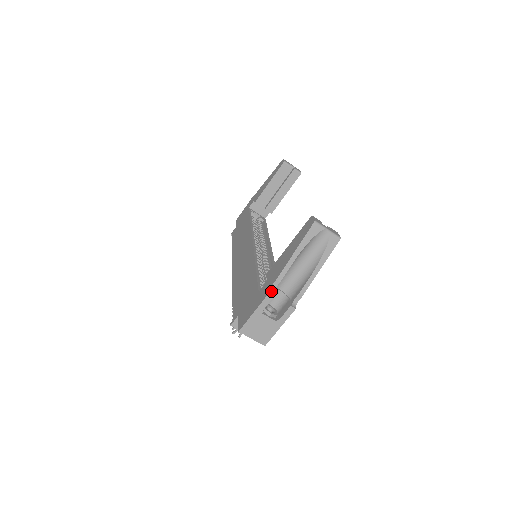
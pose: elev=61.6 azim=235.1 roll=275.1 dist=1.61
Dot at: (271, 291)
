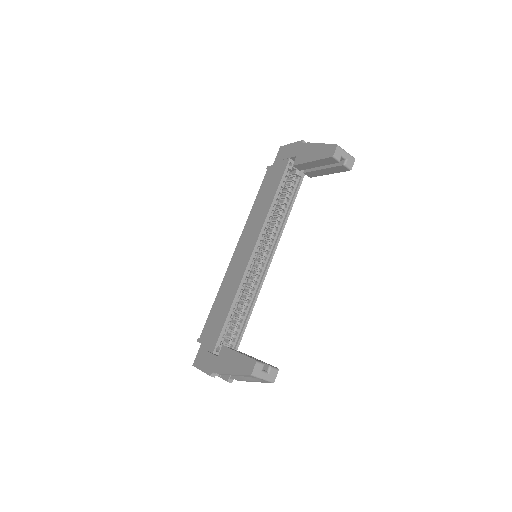
Dot at: (213, 374)
